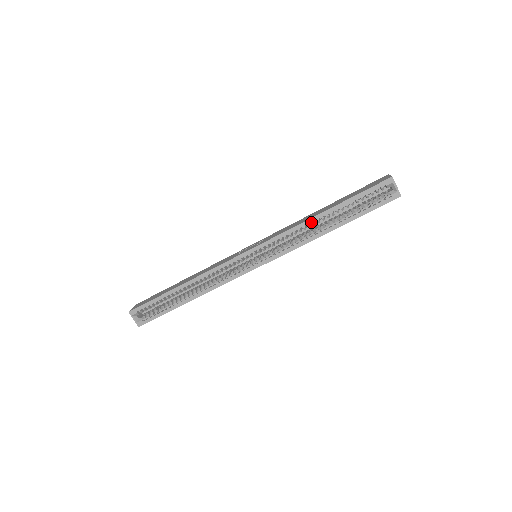
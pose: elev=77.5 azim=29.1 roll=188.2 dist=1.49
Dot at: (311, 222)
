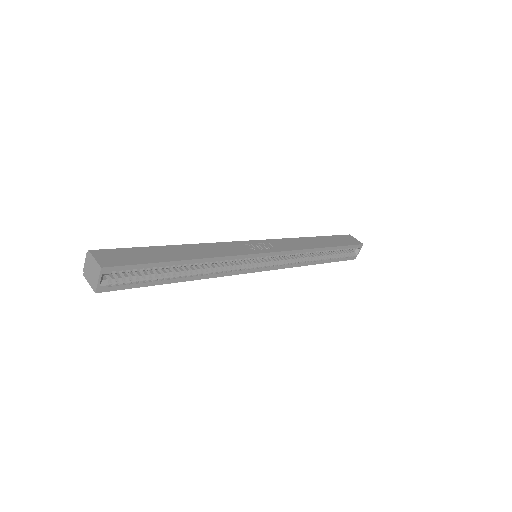
Dot at: occluded
